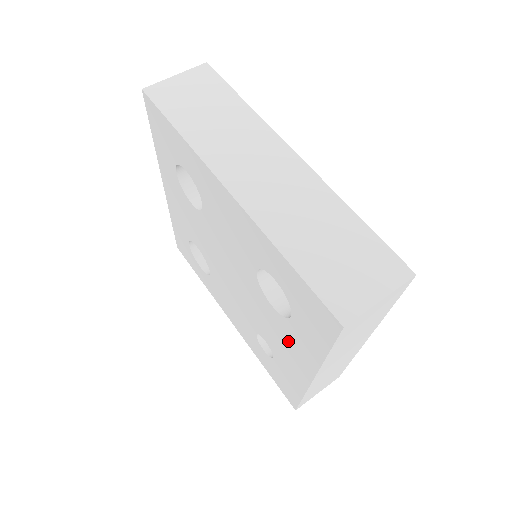
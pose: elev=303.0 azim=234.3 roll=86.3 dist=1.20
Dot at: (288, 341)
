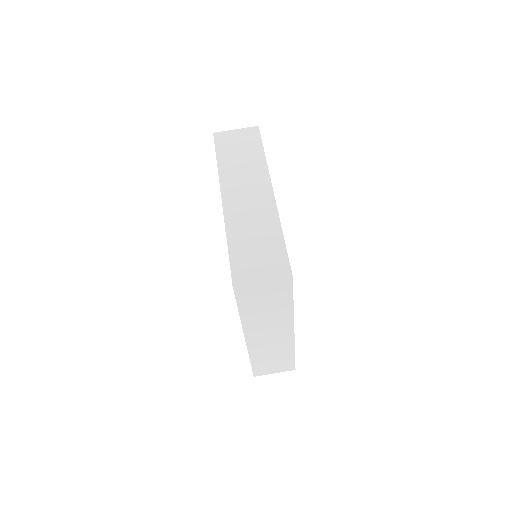
Dot at: occluded
